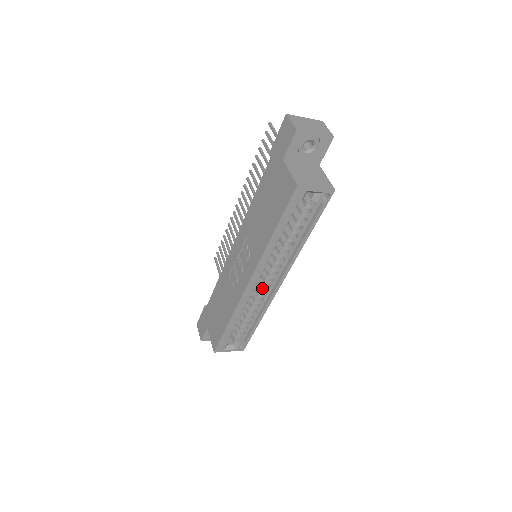
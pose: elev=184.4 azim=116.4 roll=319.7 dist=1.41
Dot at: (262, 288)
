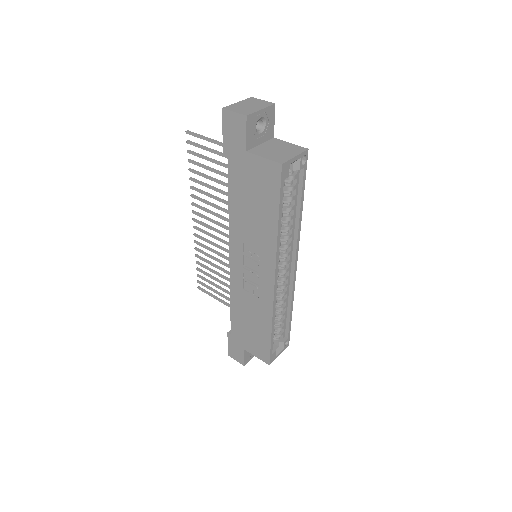
Dot at: (282, 279)
